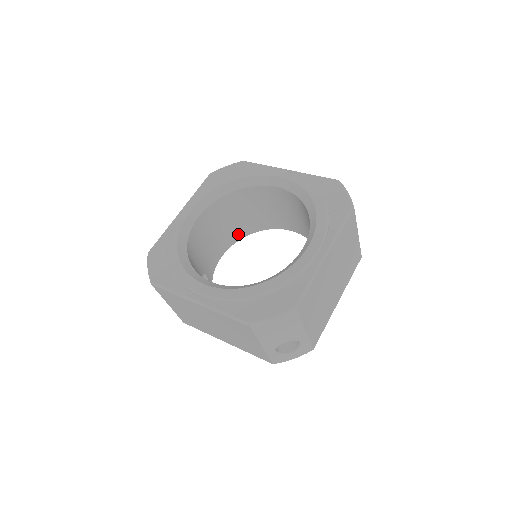
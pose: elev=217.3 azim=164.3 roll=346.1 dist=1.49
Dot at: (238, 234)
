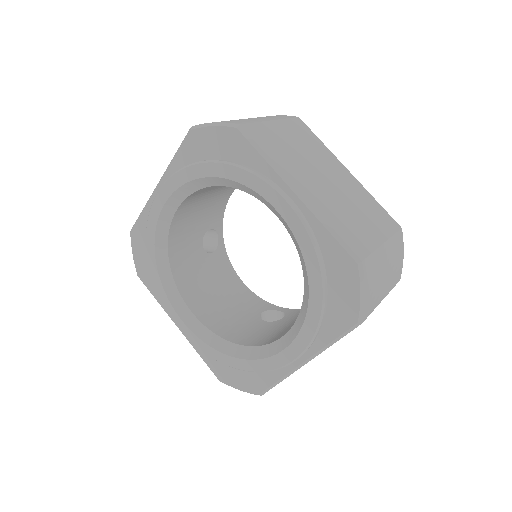
Dot at: occluded
